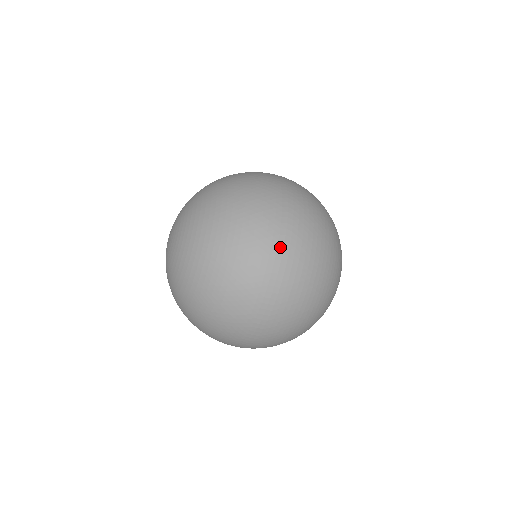
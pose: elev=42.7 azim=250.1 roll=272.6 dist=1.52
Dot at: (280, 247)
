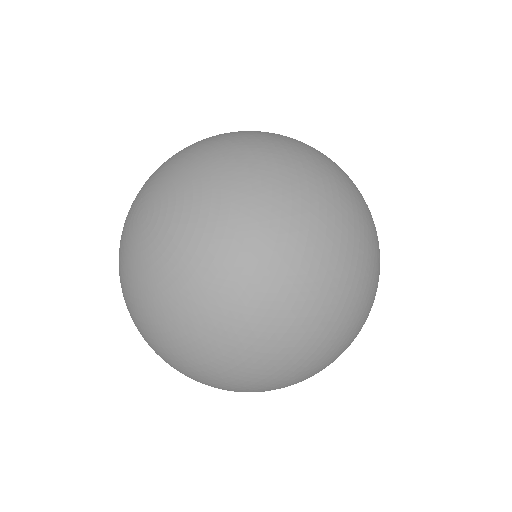
Dot at: (355, 256)
